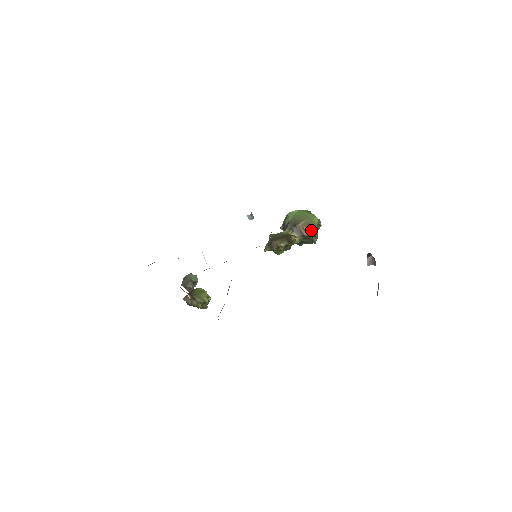
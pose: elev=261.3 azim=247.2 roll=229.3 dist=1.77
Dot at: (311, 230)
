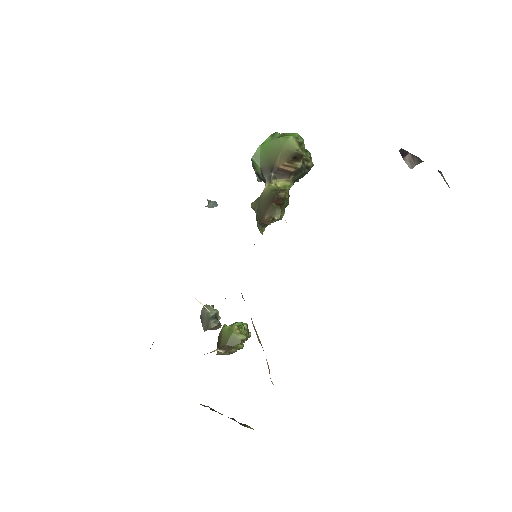
Dot at: (296, 160)
